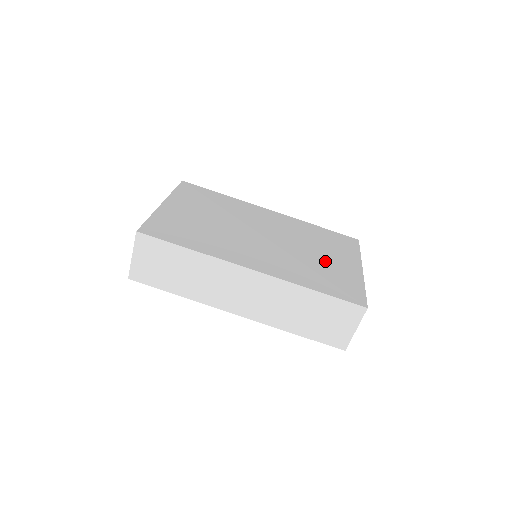
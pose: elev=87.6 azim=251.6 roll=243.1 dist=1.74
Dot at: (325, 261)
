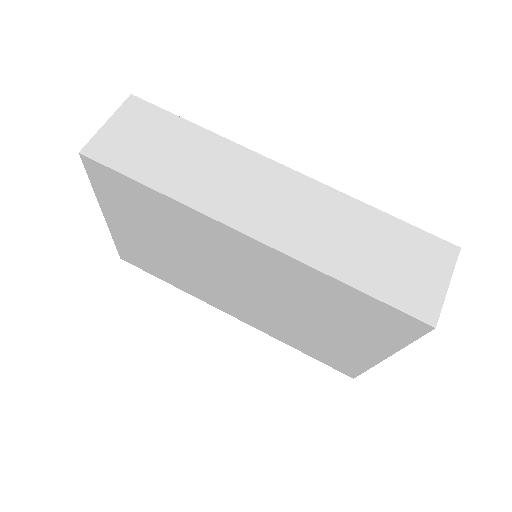
Dot at: occluded
